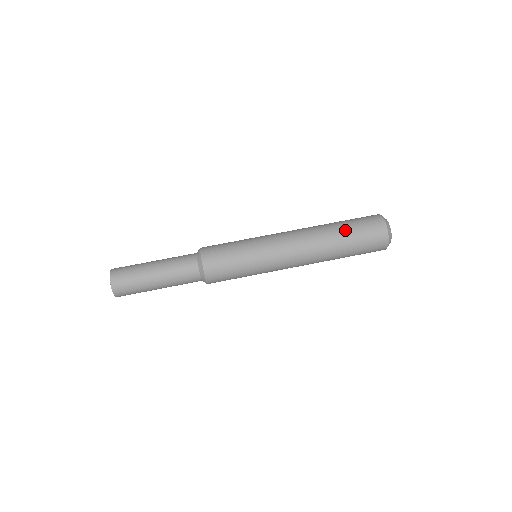
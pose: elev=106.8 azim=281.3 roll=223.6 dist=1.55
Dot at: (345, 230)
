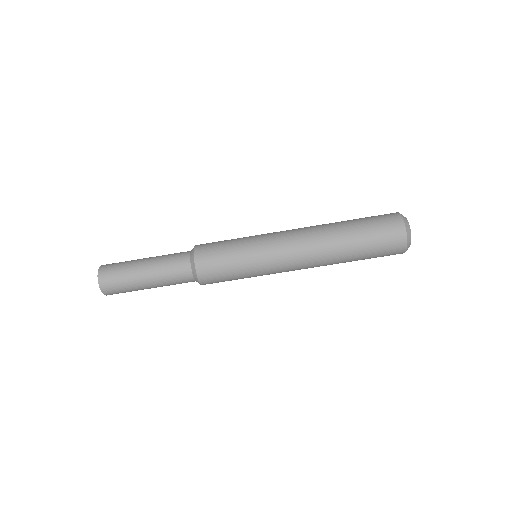
Dot at: (355, 226)
